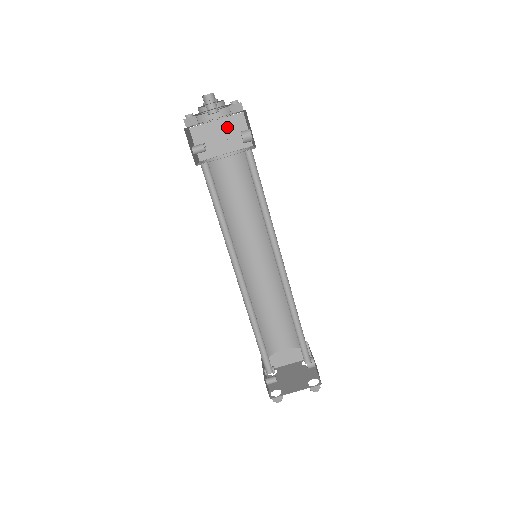
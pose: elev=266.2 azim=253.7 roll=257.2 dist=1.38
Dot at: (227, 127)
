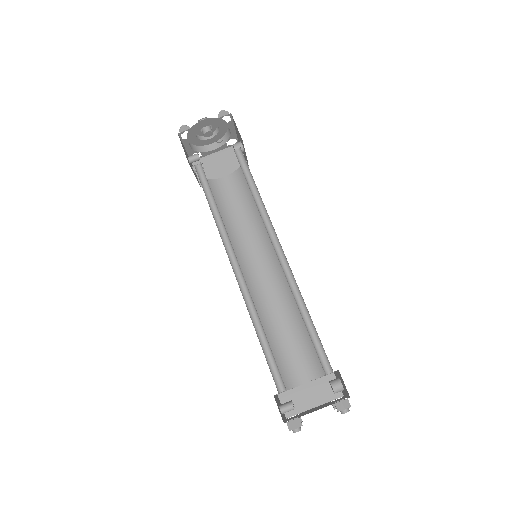
Dot at: (225, 157)
